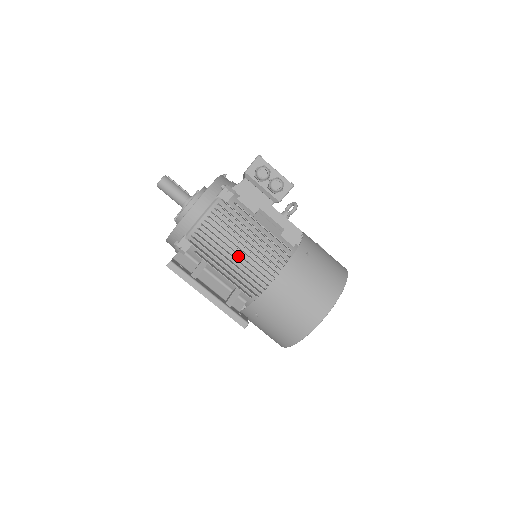
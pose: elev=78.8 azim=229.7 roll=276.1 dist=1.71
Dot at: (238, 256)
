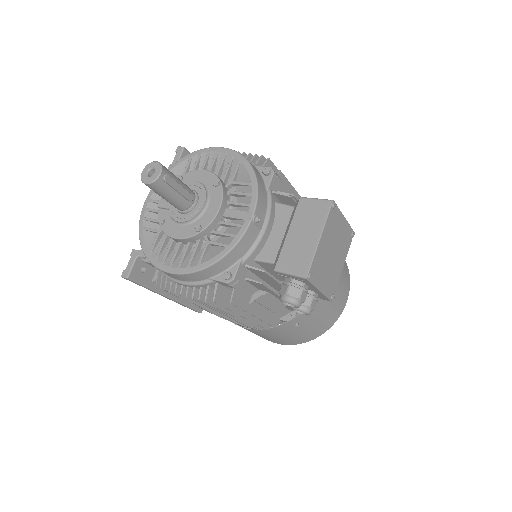
Dot at: occluded
